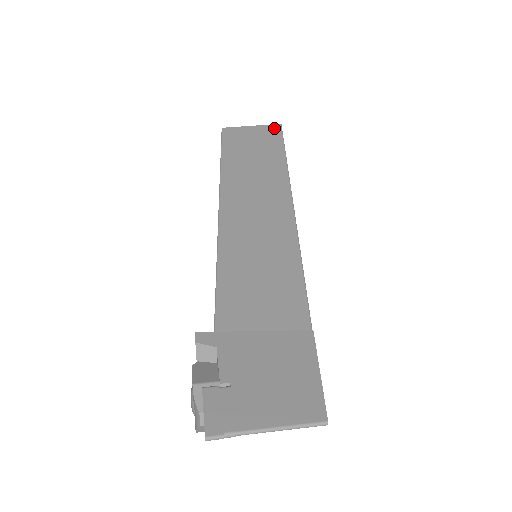
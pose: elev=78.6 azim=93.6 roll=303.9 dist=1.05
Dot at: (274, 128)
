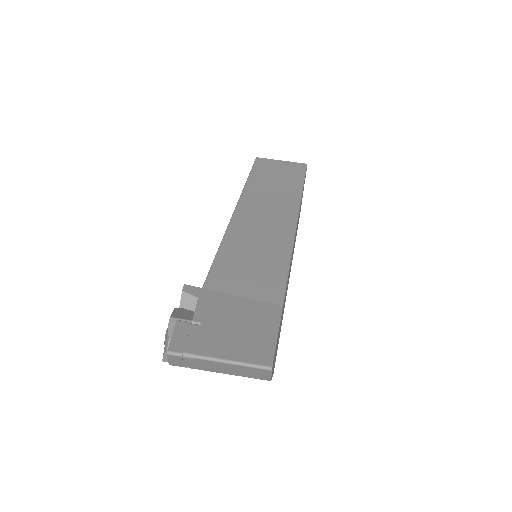
Dot at: (300, 165)
